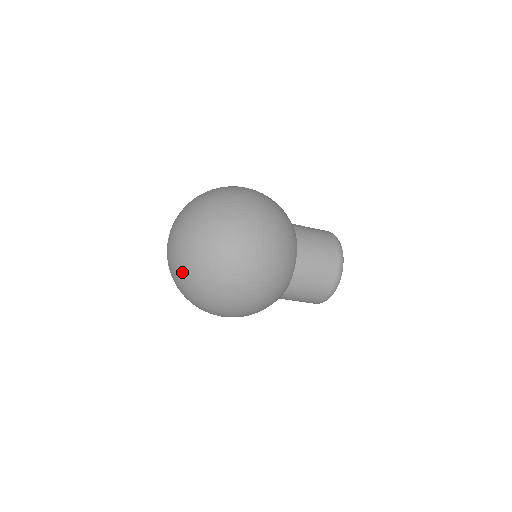
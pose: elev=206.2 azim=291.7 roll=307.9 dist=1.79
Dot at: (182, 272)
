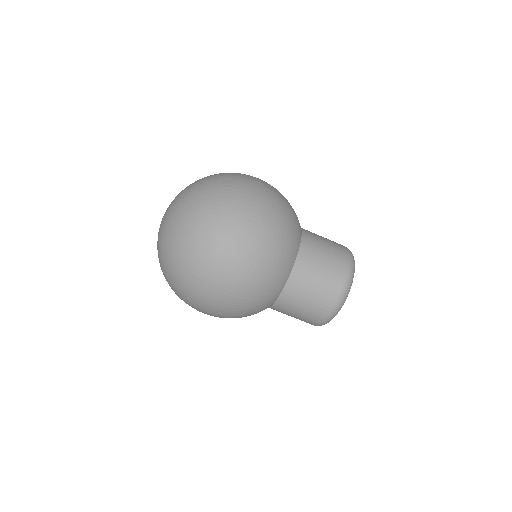
Dot at: (169, 236)
